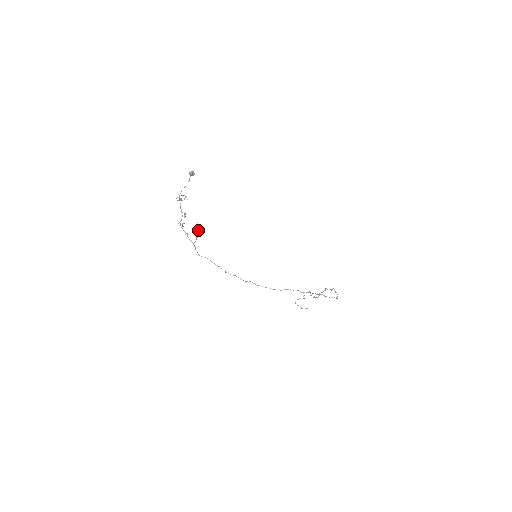
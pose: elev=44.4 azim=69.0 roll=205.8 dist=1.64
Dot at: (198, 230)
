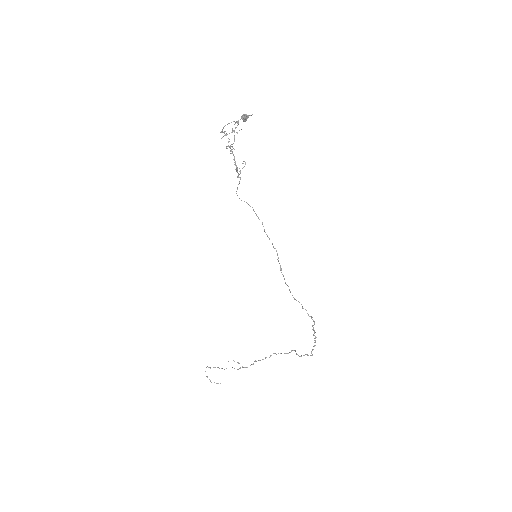
Dot at: (240, 171)
